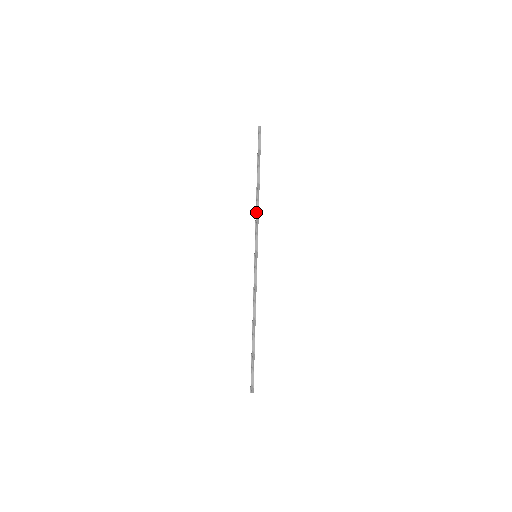
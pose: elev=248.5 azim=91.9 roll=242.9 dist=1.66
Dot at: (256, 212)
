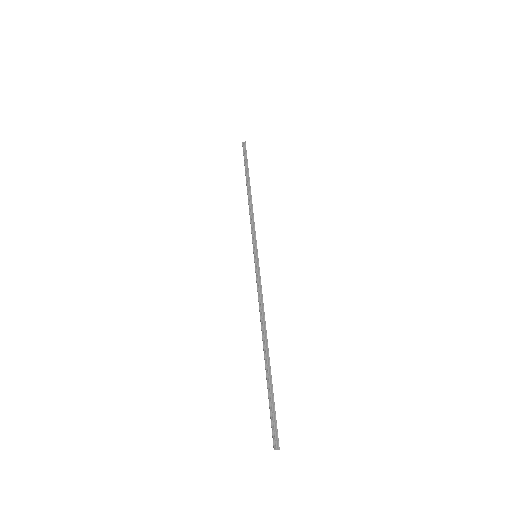
Dot at: (250, 211)
